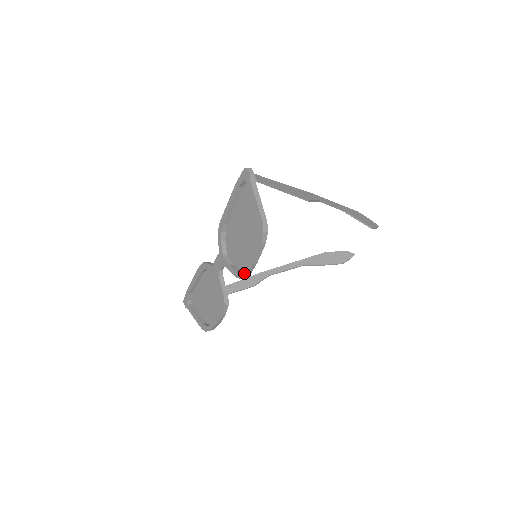
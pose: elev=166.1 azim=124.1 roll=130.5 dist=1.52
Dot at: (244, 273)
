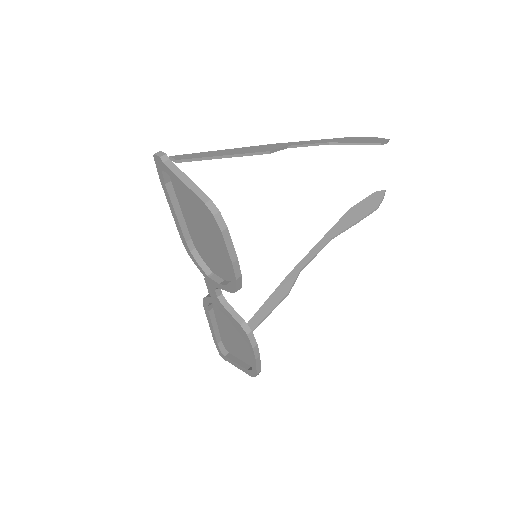
Dot at: (234, 282)
